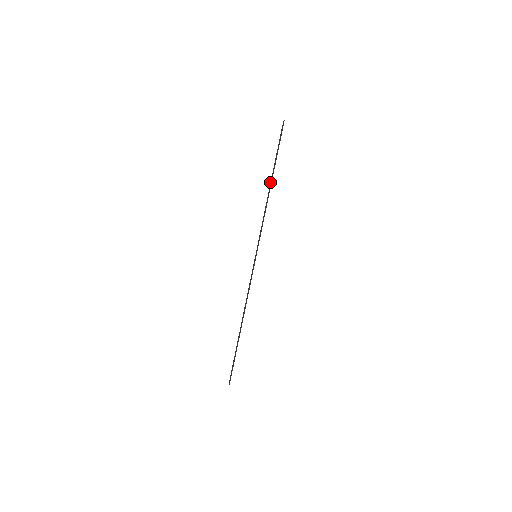
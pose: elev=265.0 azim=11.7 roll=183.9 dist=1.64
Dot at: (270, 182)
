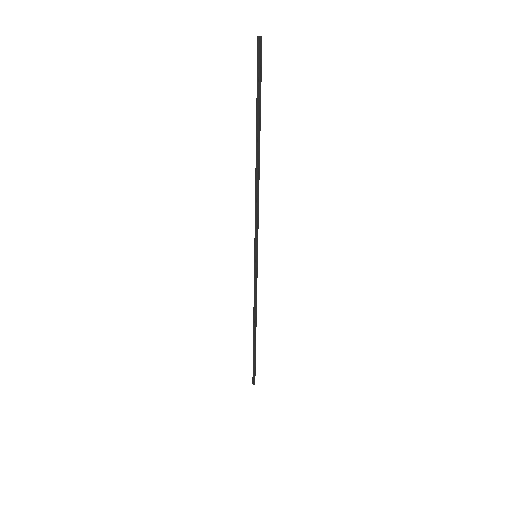
Dot at: (256, 152)
